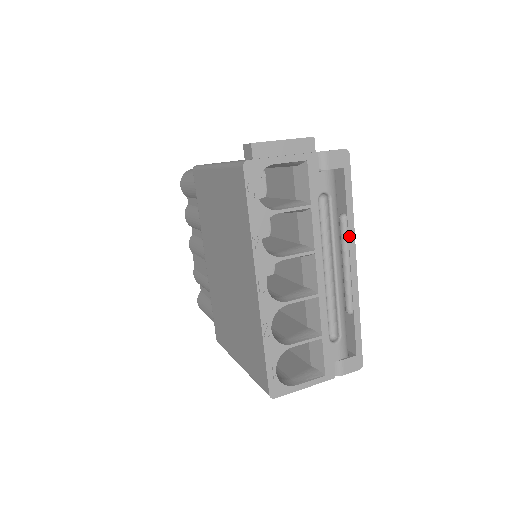
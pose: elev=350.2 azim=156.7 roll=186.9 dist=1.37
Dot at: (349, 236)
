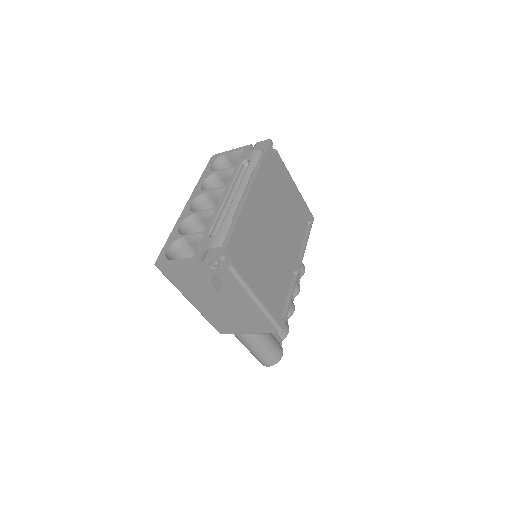
Dot at: (252, 177)
